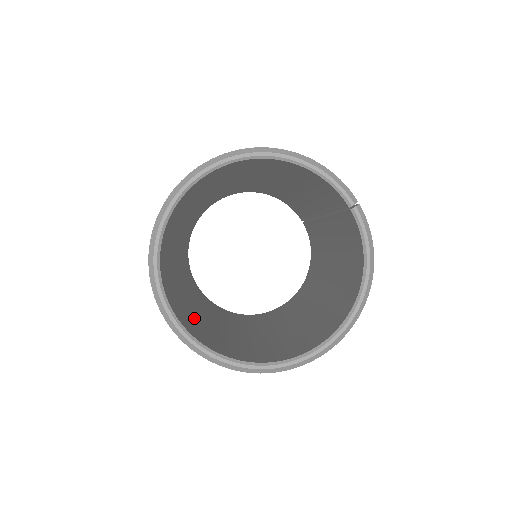
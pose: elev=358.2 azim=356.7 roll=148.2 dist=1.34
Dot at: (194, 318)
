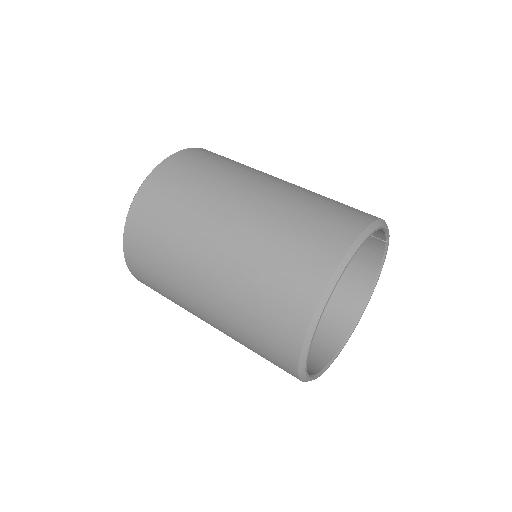
Dot at: occluded
